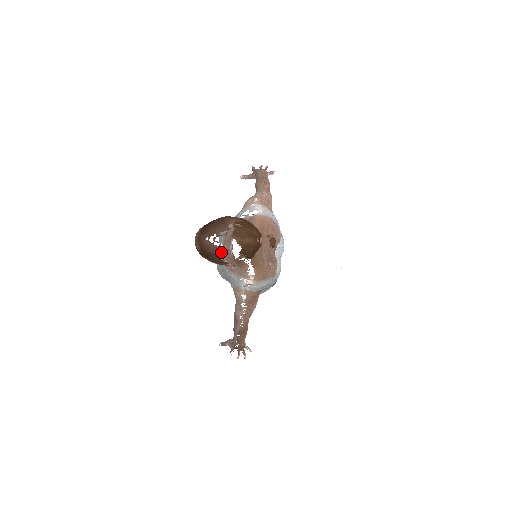
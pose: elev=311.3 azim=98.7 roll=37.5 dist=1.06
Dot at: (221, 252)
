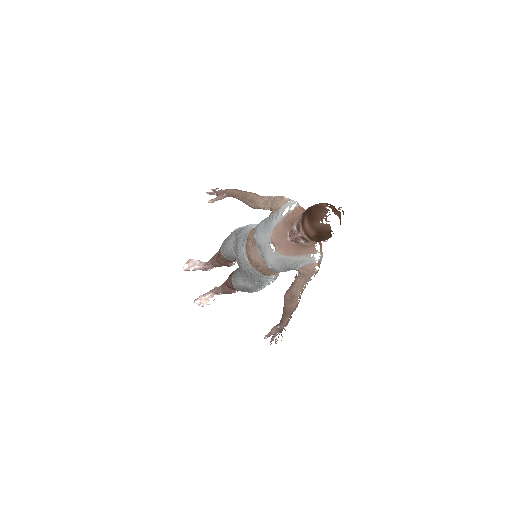
Dot at: (273, 250)
